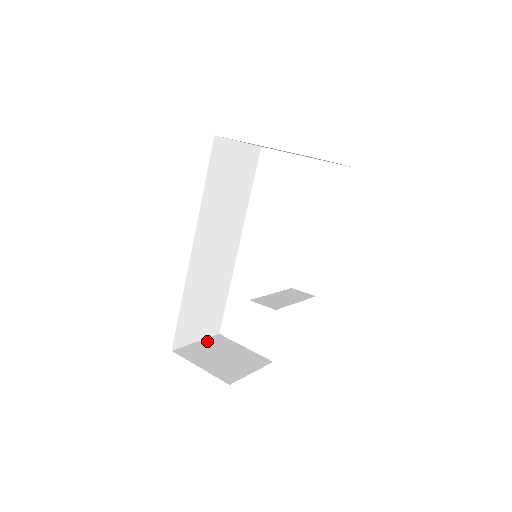
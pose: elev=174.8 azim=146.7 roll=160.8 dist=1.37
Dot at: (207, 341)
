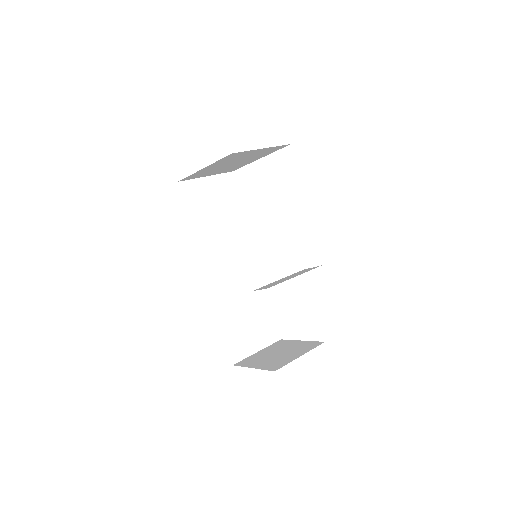
Dot at: (267, 348)
